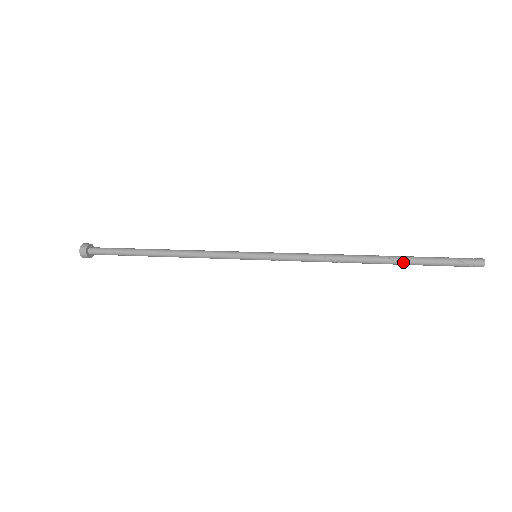
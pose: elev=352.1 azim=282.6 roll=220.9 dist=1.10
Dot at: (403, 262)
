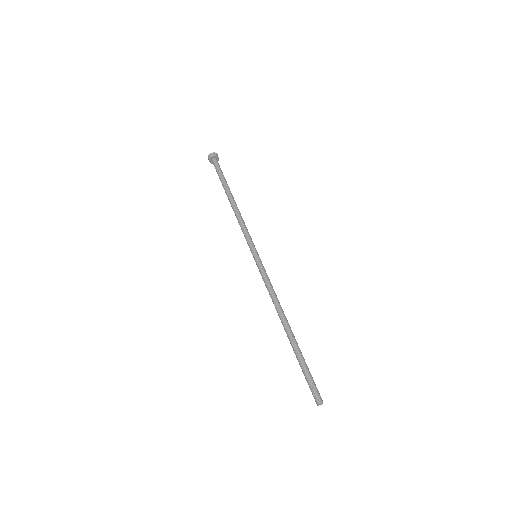
Dot at: (295, 349)
